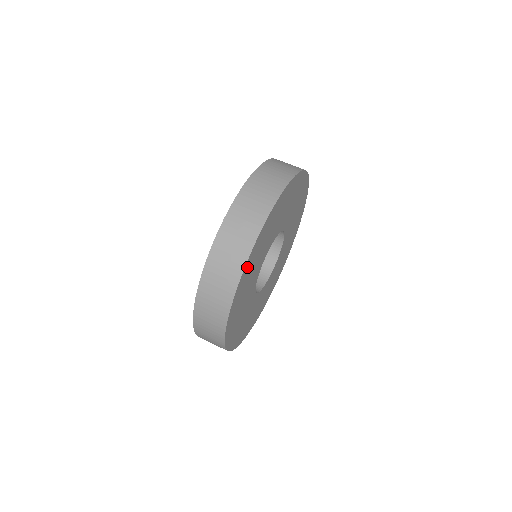
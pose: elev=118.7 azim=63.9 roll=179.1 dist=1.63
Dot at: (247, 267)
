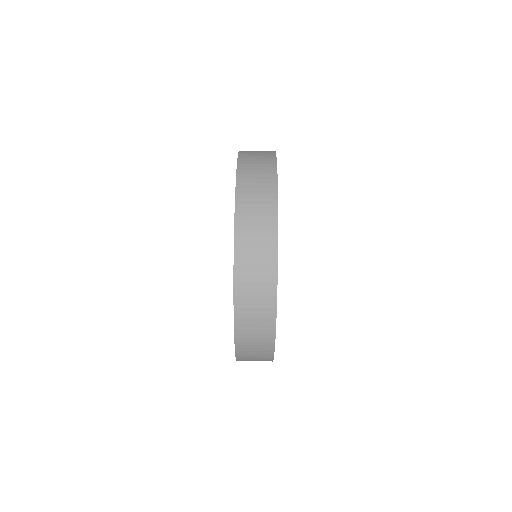
Dot at: occluded
